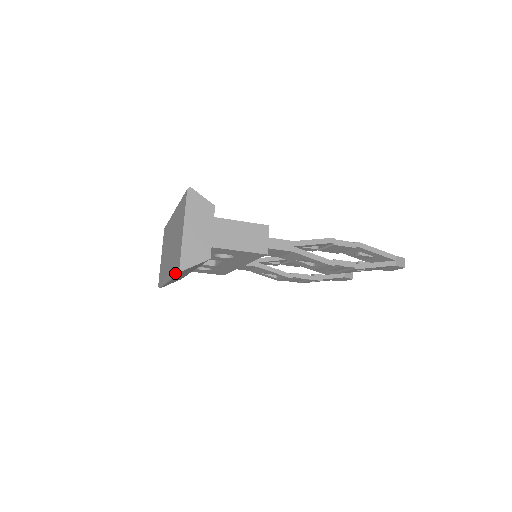
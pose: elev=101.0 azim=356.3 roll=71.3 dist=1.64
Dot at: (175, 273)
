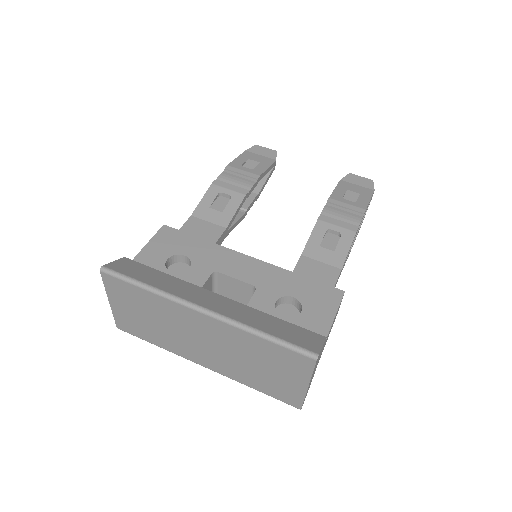
Dot at: occluded
